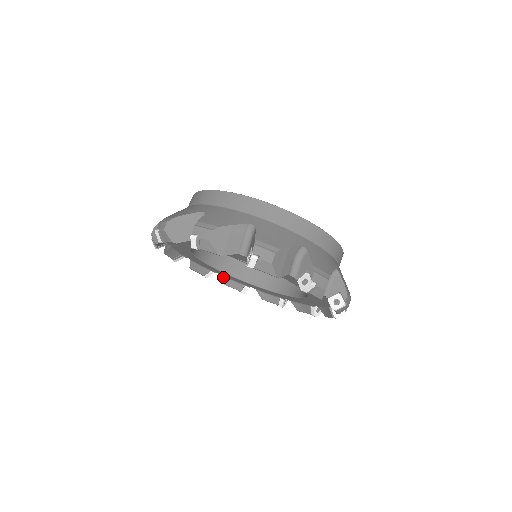
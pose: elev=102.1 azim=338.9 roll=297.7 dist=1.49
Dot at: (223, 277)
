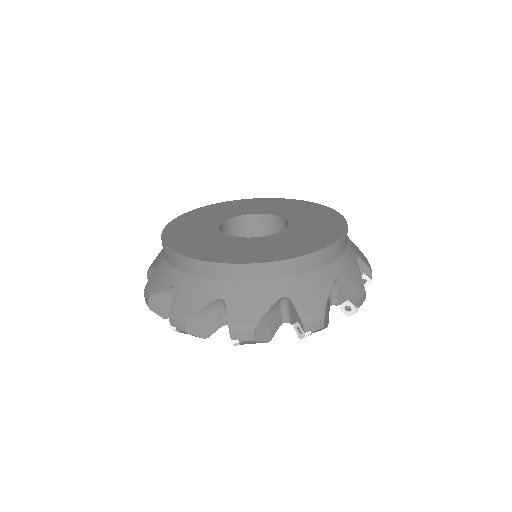
Dot at: occluded
